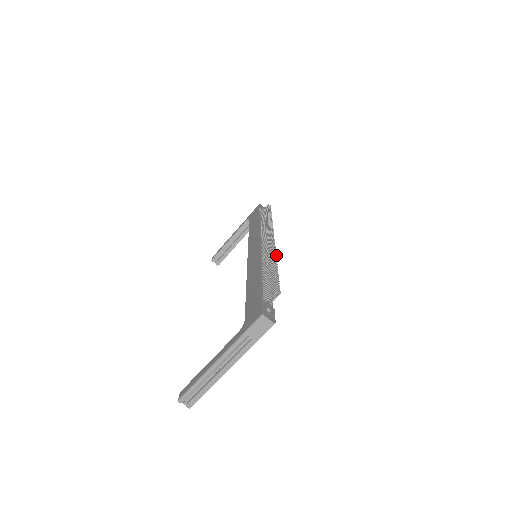
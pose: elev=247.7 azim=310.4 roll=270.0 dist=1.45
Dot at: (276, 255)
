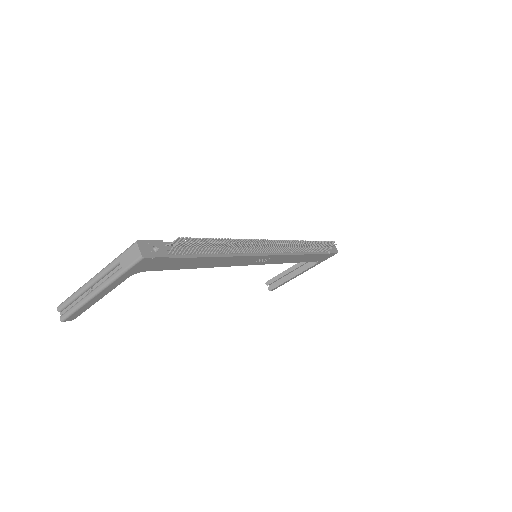
Dot at: occluded
